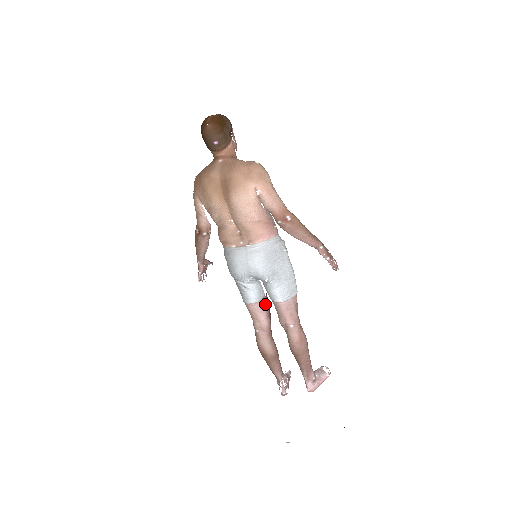
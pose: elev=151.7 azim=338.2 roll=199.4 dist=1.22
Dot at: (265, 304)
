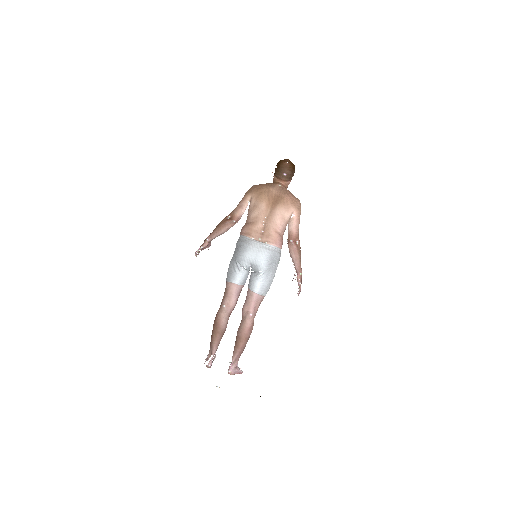
Dot at: (240, 291)
